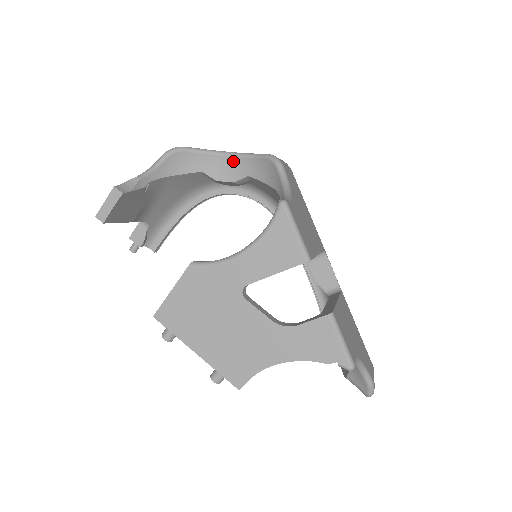
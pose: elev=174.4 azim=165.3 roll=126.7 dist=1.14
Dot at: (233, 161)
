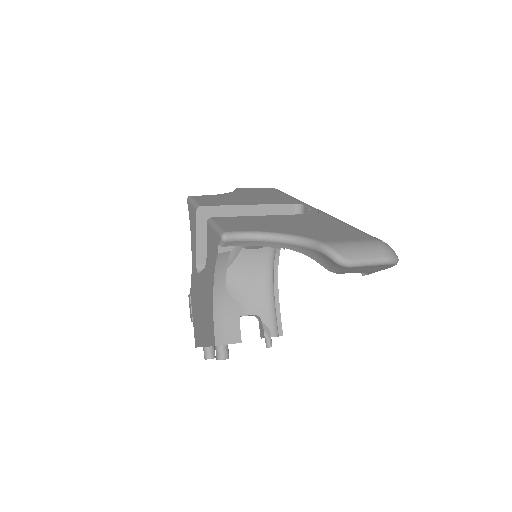
Dot at: occluded
